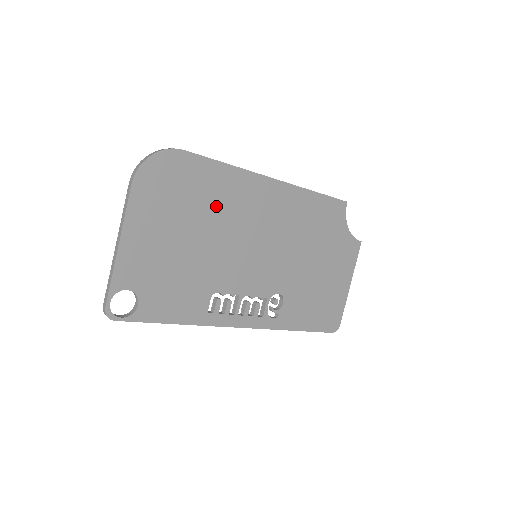
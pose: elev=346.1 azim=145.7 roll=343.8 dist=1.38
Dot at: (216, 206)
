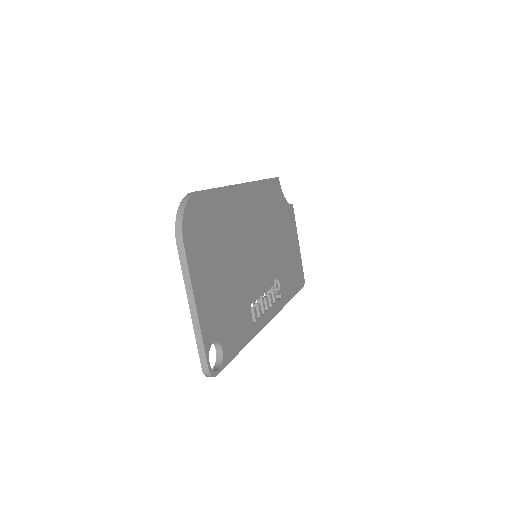
Dot at: (228, 229)
